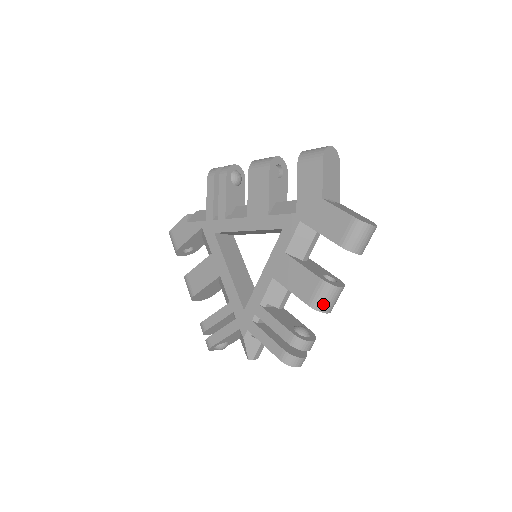
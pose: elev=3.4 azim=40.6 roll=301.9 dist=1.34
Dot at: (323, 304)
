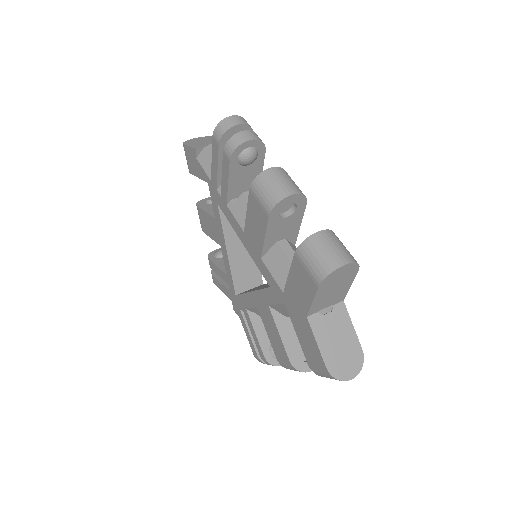
Dot at: (290, 369)
